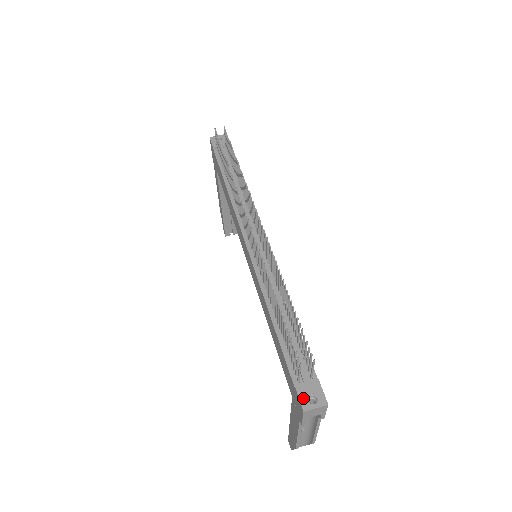
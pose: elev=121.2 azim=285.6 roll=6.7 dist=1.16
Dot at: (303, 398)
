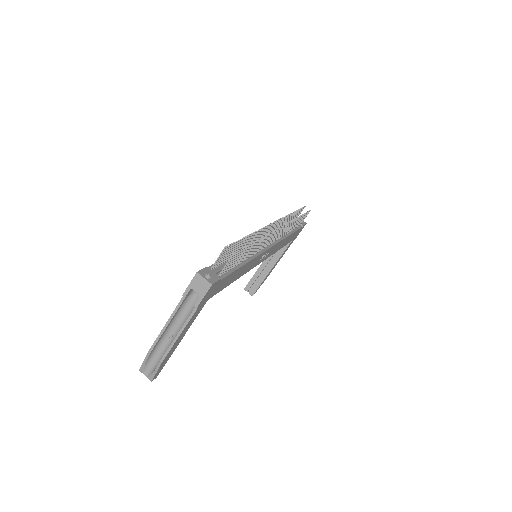
Dot at: (204, 271)
